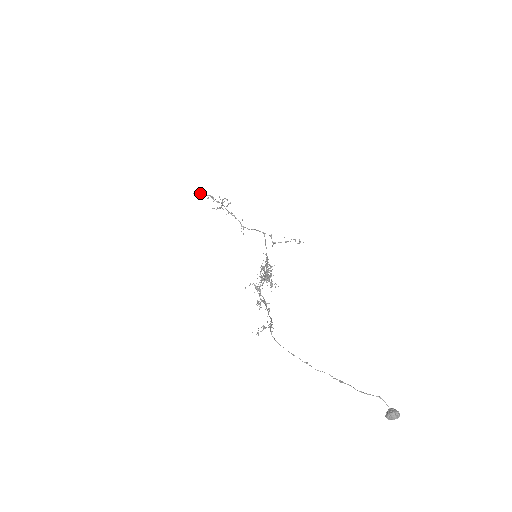
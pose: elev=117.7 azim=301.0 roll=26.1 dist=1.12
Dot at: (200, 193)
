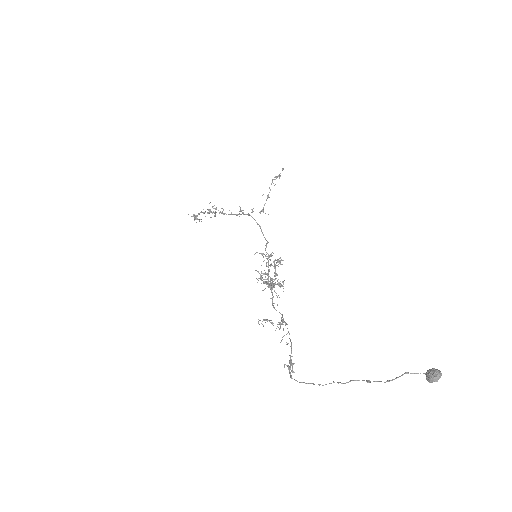
Dot at: (195, 218)
